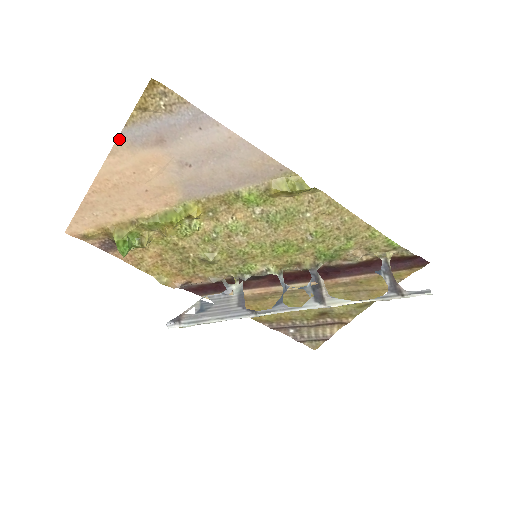
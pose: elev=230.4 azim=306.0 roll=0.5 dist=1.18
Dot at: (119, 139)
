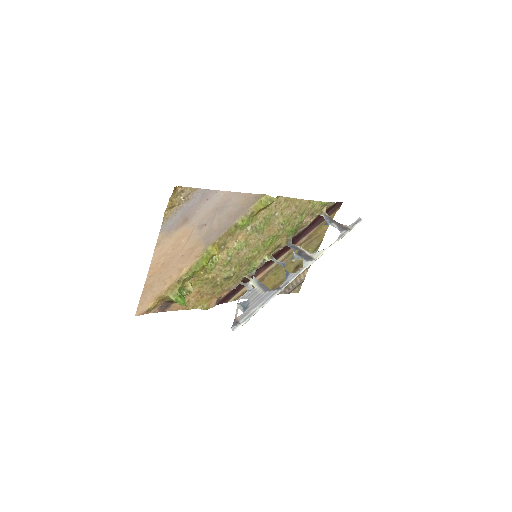
Dot at: (160, 234)
